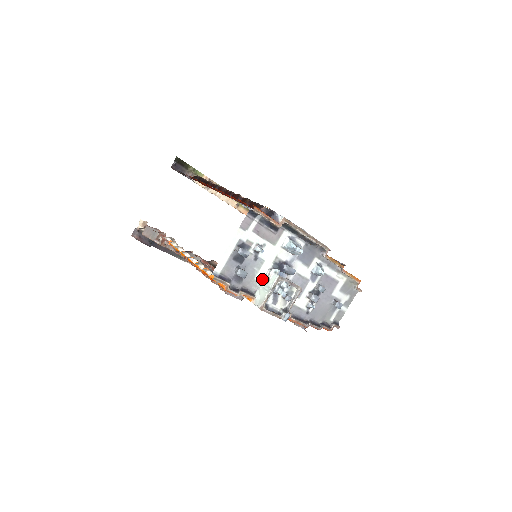
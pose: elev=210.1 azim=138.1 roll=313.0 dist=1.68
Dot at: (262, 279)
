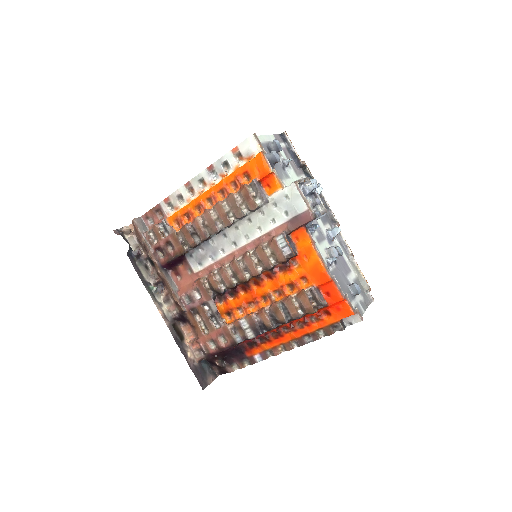
Dot at: occluded
